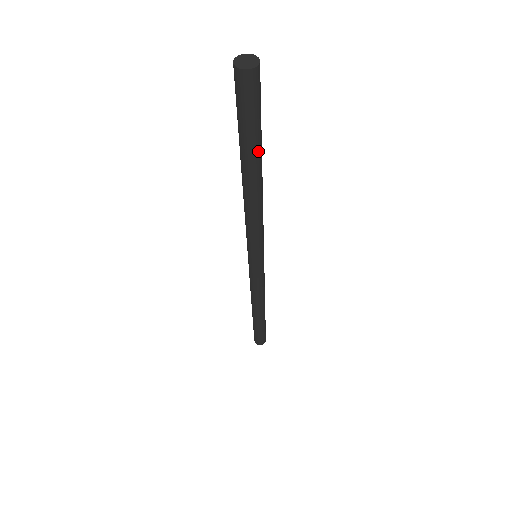
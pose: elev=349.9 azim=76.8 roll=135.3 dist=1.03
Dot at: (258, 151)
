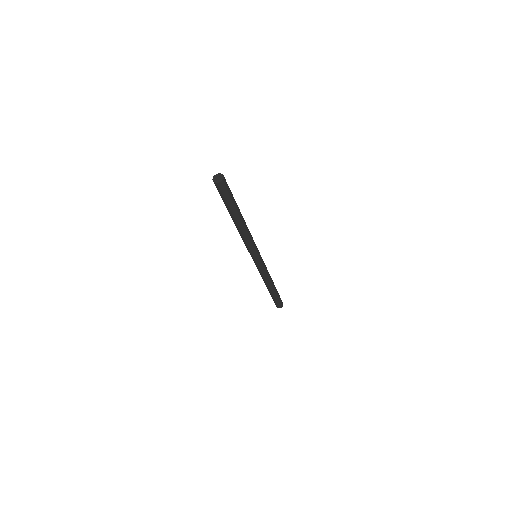
Dot at: (235, 211)
